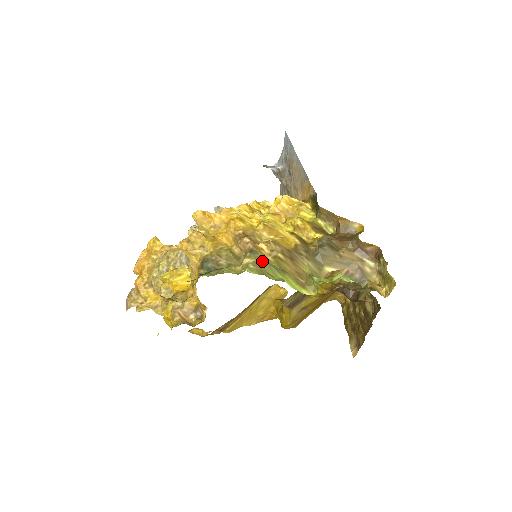
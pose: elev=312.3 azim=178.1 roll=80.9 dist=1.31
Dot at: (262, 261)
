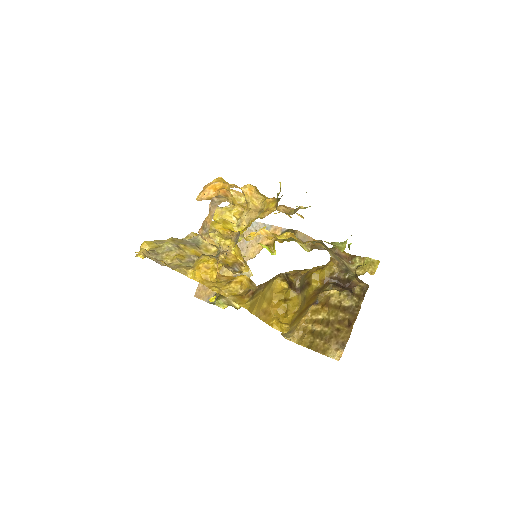
Dot at: occluded
